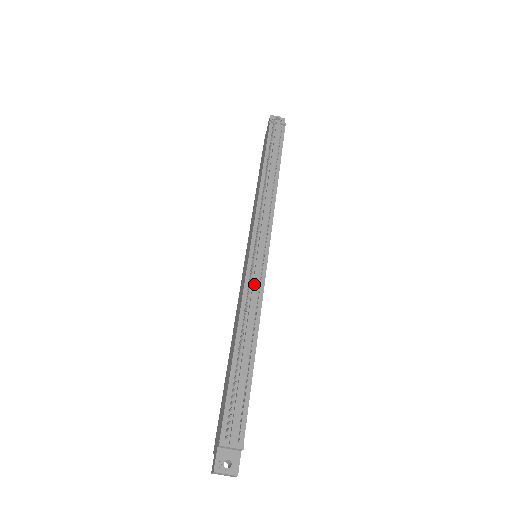
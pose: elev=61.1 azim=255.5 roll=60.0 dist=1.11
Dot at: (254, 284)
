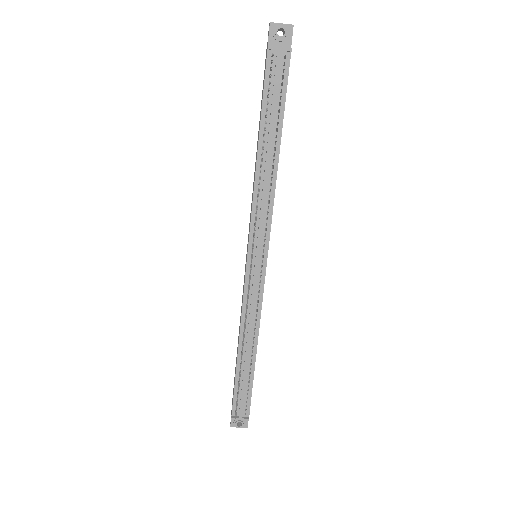
Dot at: (252, 301)
